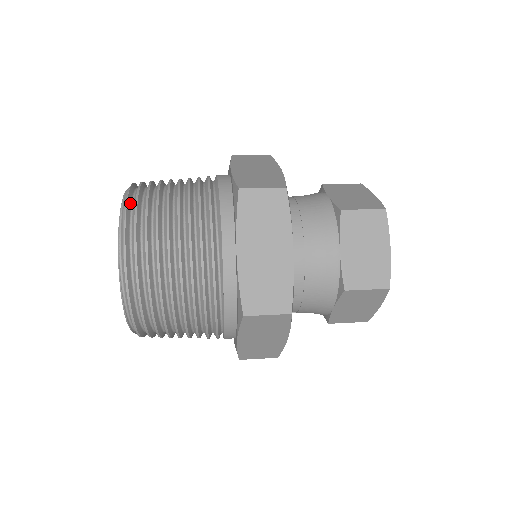
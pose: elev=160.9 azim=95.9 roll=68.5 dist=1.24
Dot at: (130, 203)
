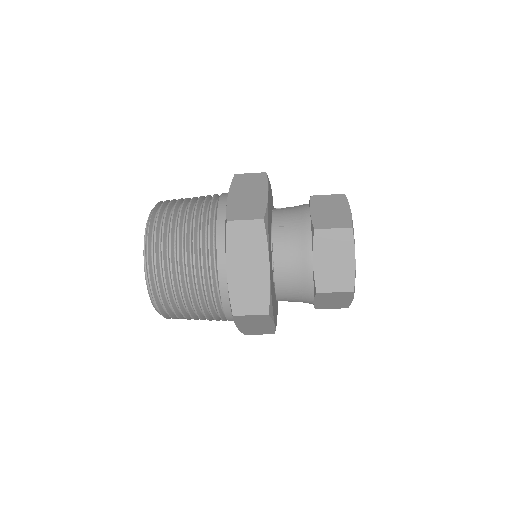
Dot at: (152, 226)
